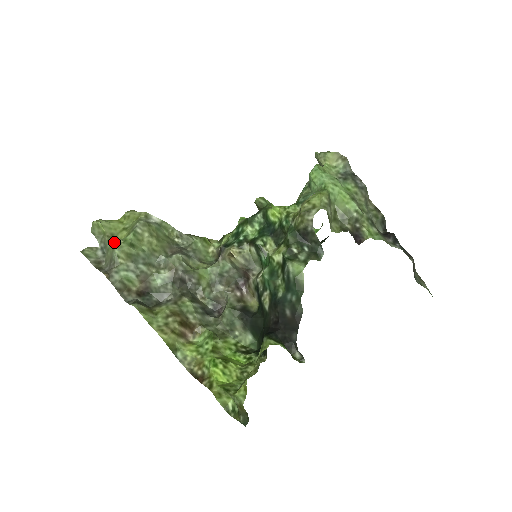
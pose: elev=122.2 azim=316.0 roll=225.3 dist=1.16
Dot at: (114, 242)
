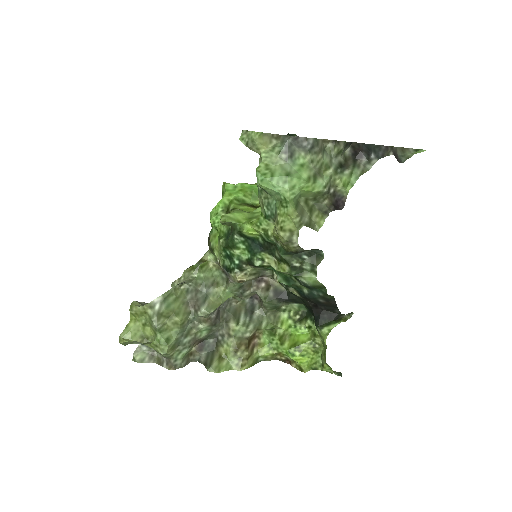
Dot at: (152, 346)
